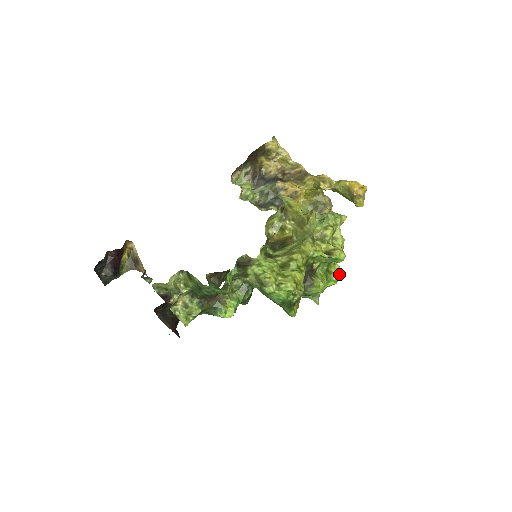
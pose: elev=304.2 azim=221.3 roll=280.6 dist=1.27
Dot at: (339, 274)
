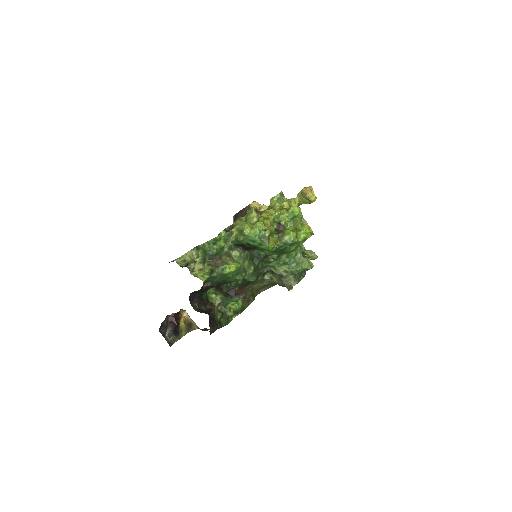
Dot at: (307, 231)
